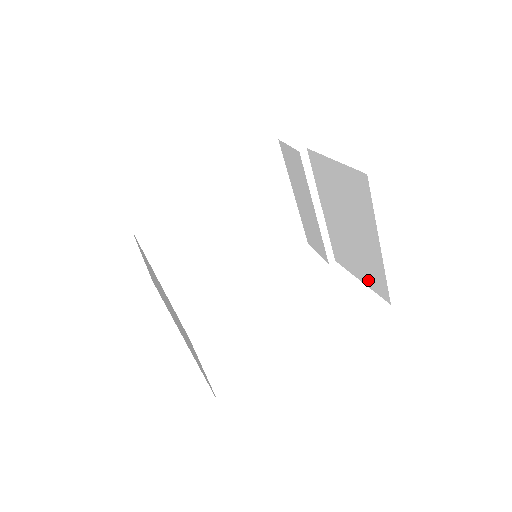
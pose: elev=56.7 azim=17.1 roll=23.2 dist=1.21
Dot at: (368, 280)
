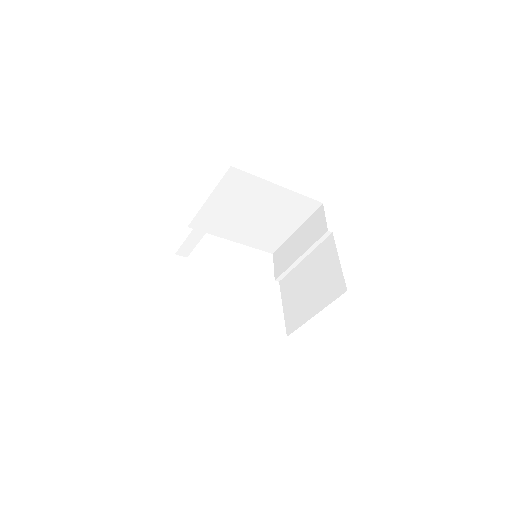
Dot at: (288, 314)
